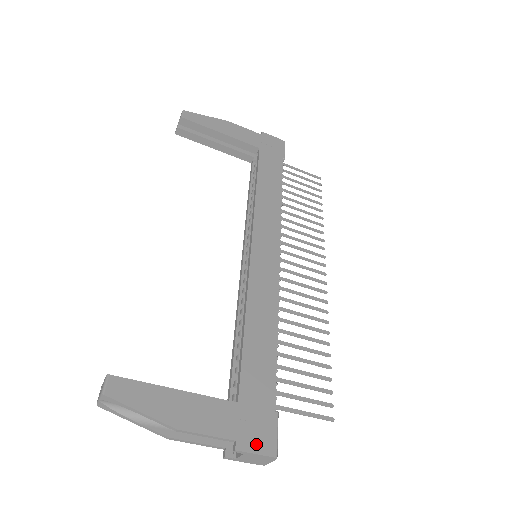
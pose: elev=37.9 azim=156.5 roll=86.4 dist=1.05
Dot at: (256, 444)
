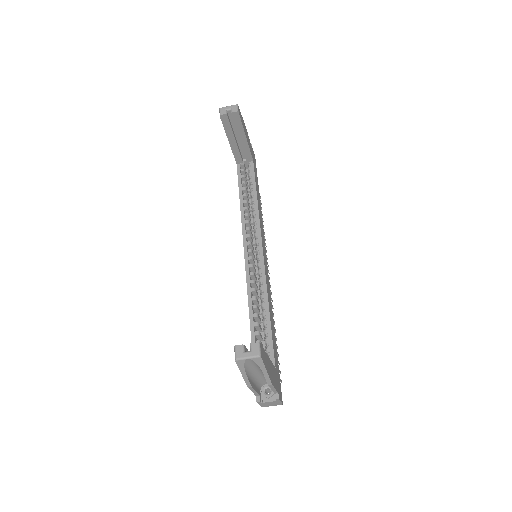
Dot at: (280, 396)
